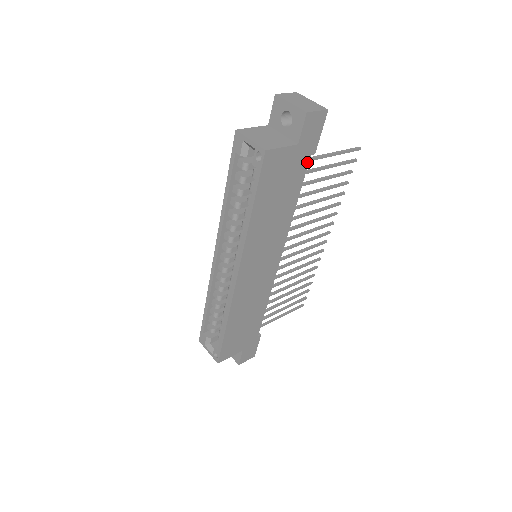
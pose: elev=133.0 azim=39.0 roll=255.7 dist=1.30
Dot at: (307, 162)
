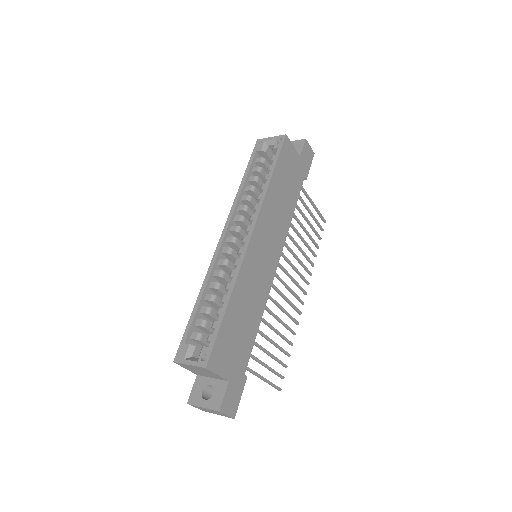
Dot at: (302, 180)
